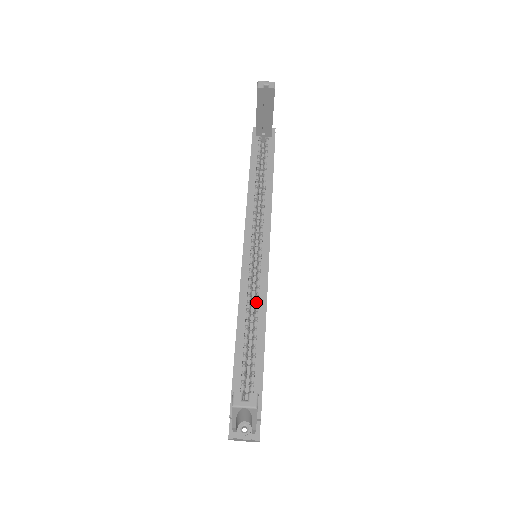
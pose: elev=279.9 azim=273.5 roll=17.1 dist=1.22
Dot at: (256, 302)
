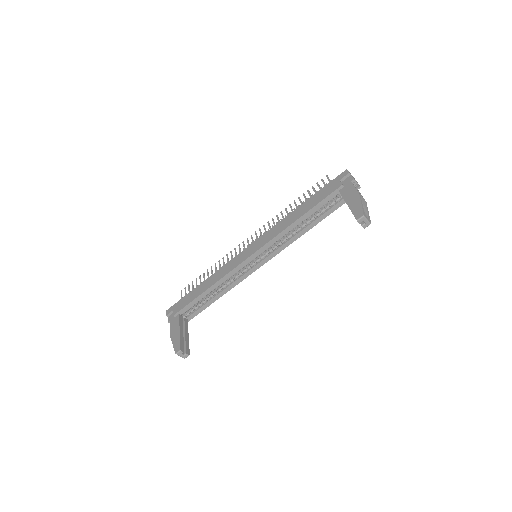
Dot at: (231, 281)
